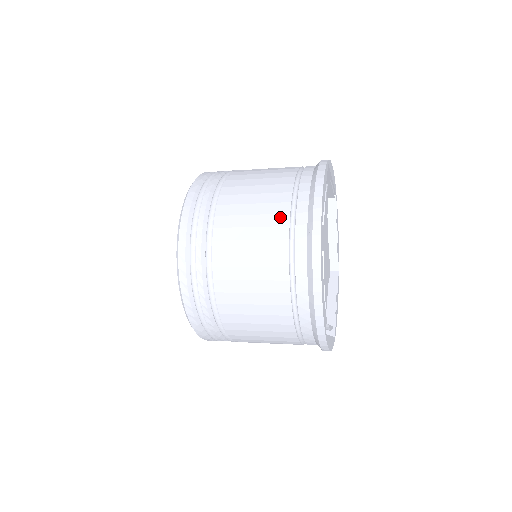
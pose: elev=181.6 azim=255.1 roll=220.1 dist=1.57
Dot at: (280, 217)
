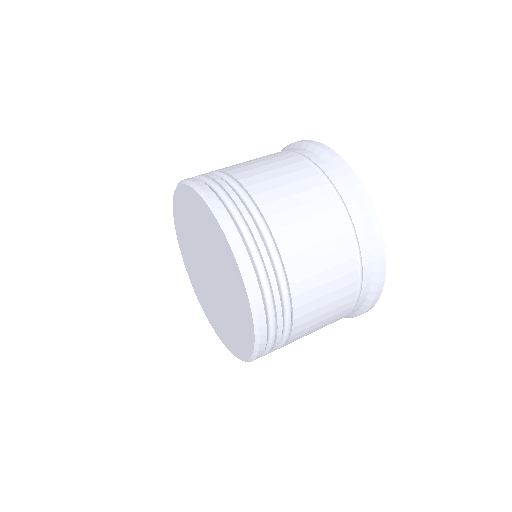
Dot at: (347, 251)
